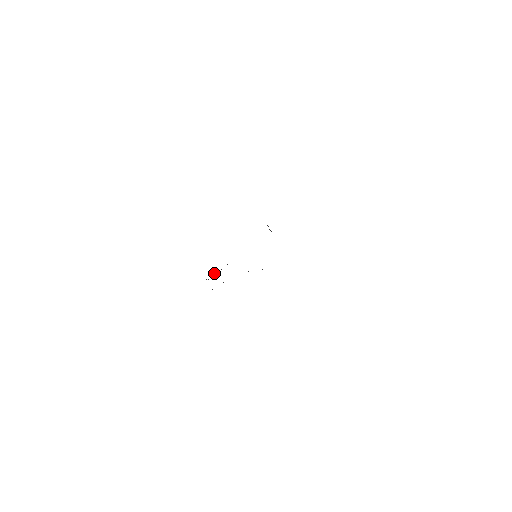
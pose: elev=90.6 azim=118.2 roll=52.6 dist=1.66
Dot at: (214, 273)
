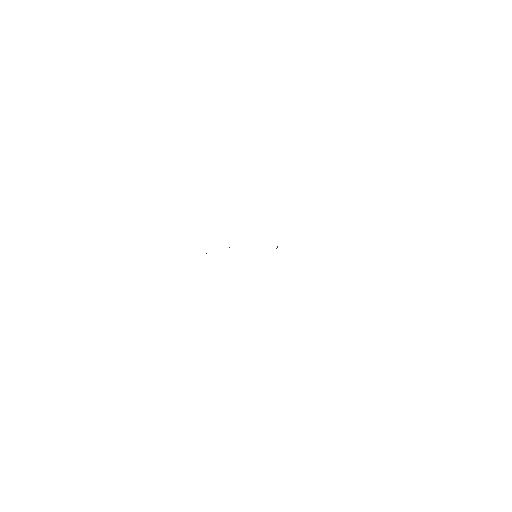
Dot at: occluded
